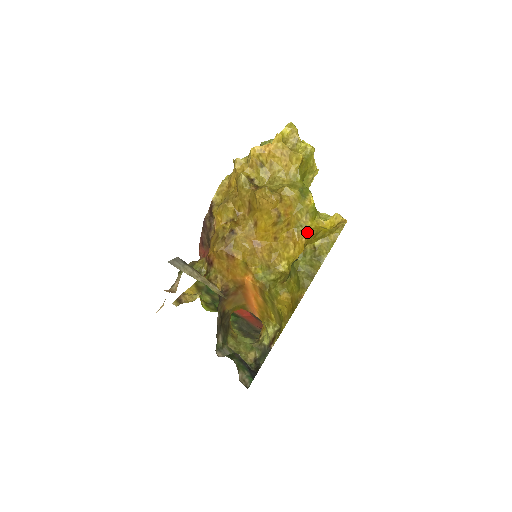
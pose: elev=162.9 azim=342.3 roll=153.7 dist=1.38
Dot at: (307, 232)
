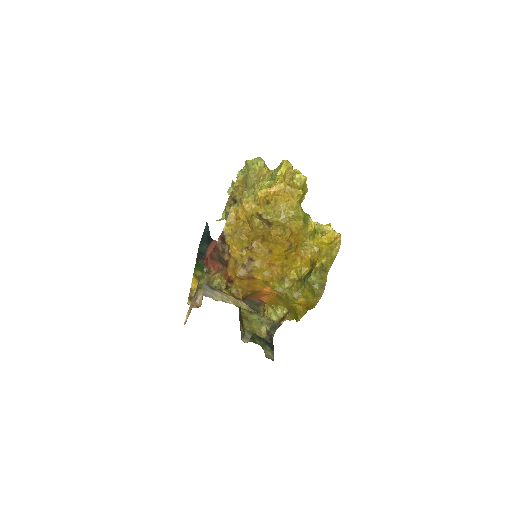
Dot at: (311, 249)
